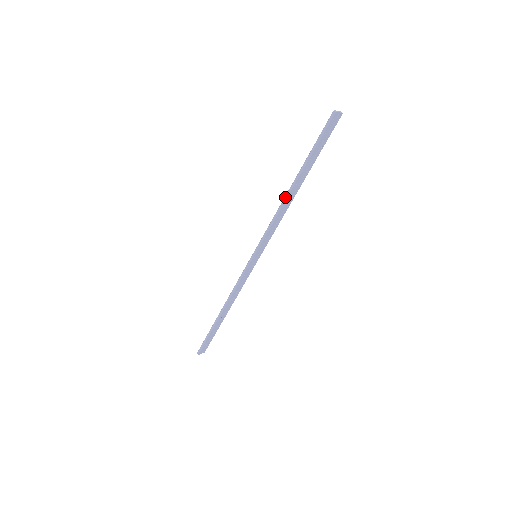
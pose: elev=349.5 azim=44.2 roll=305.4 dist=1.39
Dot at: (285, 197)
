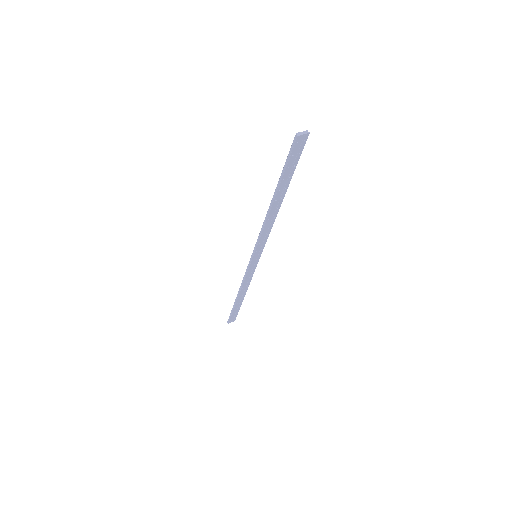
Dot at: (268, 211)
